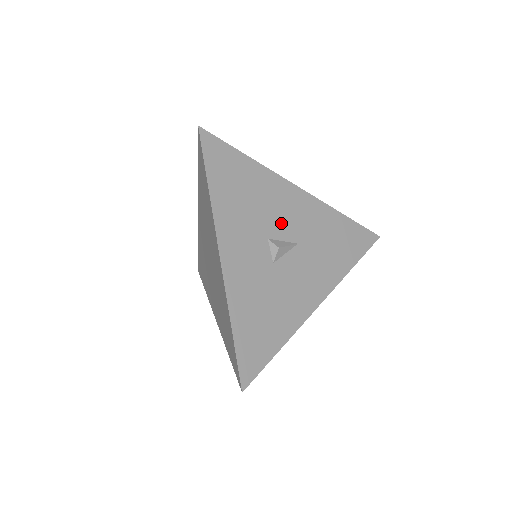
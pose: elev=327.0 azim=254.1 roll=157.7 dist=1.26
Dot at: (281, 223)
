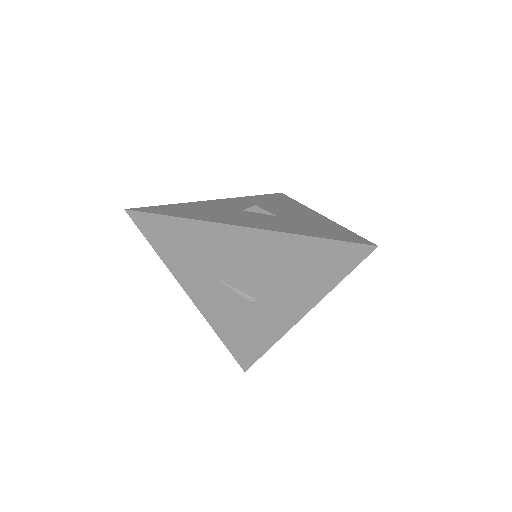
Dot at: (278, 211)
